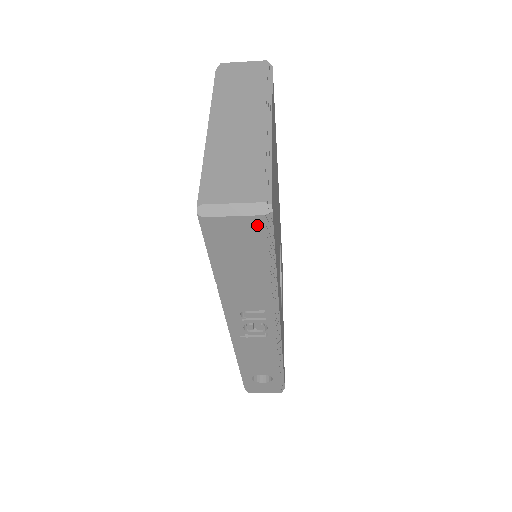
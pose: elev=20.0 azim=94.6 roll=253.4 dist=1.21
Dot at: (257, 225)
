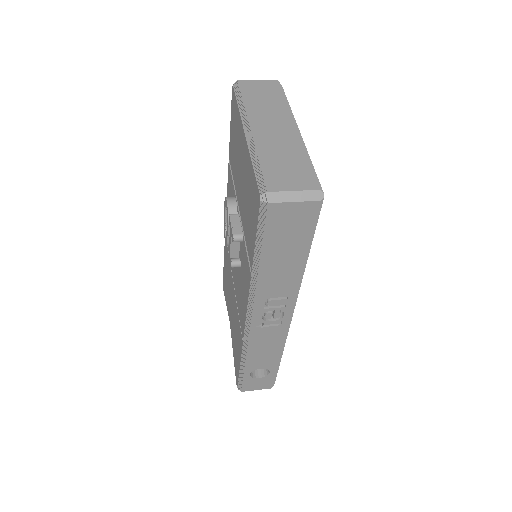
Dot at: (310, 210)
